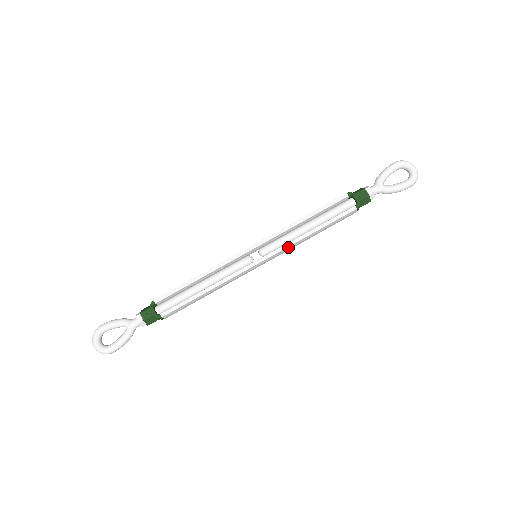
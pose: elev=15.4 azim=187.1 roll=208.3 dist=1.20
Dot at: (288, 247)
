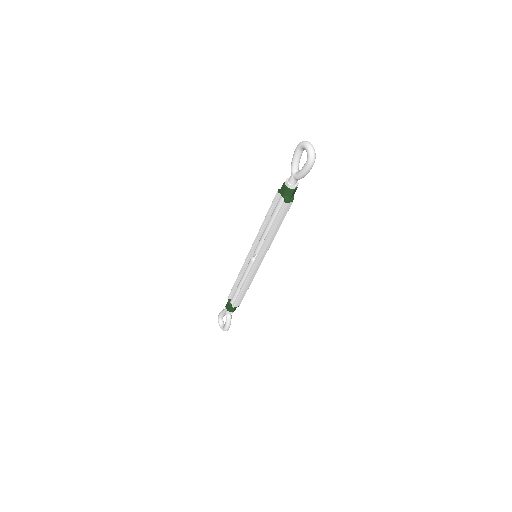
Dot at: (264, 246)
